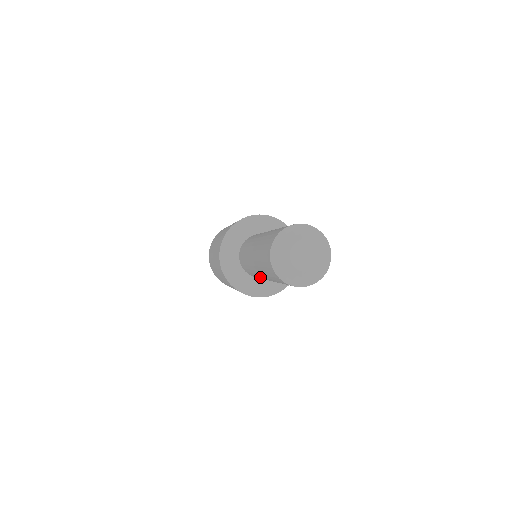
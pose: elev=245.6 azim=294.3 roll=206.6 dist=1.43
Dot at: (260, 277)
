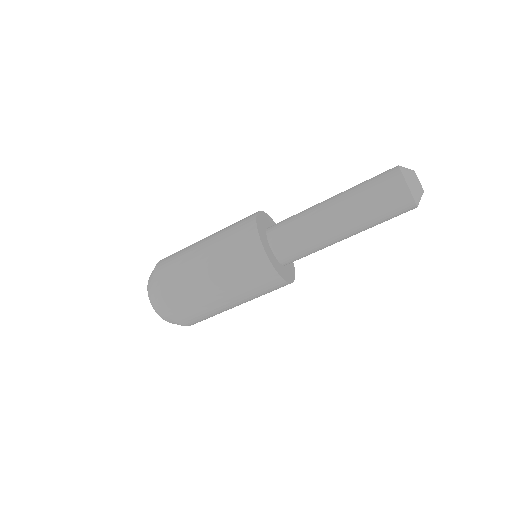
Dot at: (311, 213)
